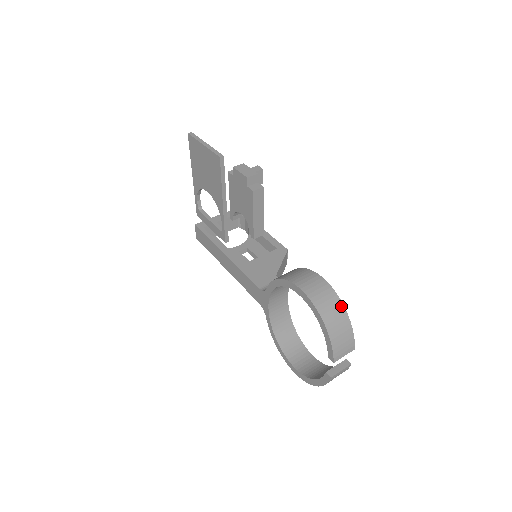
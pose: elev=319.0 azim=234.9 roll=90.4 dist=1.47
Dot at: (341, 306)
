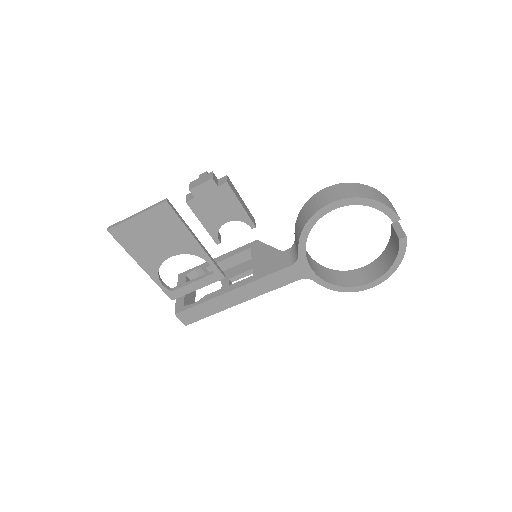
Dot at: (359, 185)
